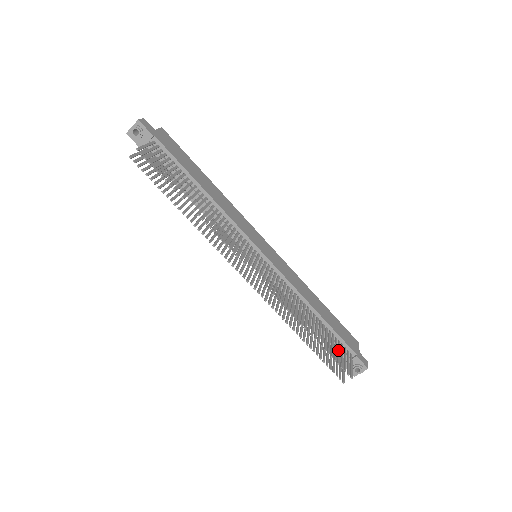
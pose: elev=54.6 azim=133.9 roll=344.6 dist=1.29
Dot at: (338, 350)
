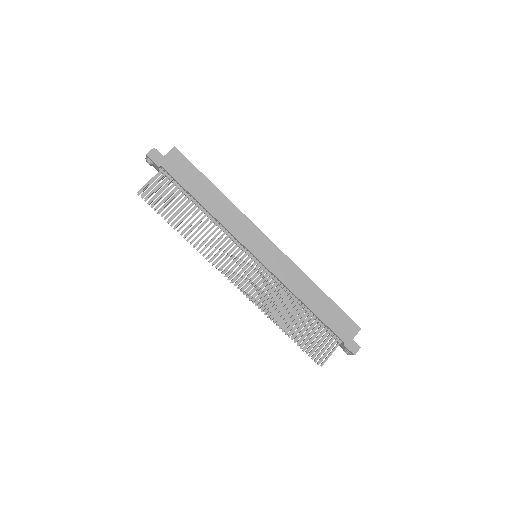
Dot at: (319, 340)
